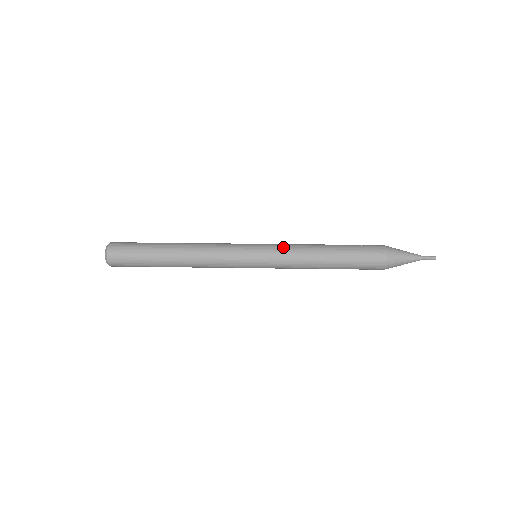
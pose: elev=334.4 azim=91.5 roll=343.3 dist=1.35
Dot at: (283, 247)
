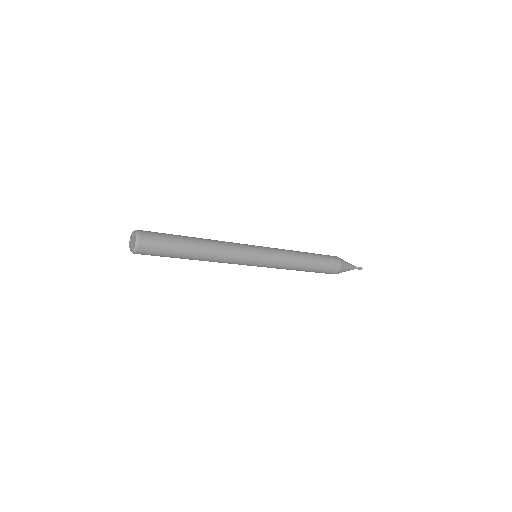
Dot at: (278, 249)
